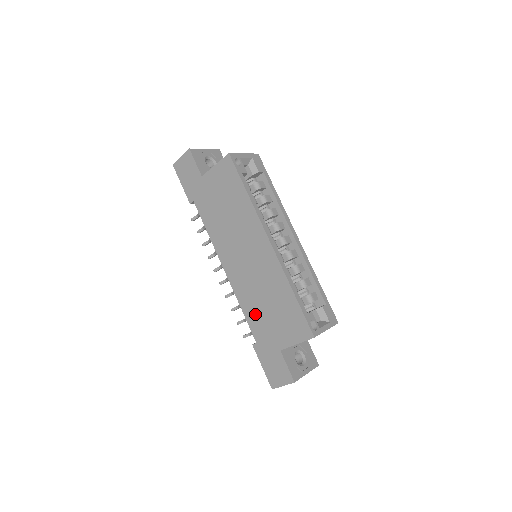
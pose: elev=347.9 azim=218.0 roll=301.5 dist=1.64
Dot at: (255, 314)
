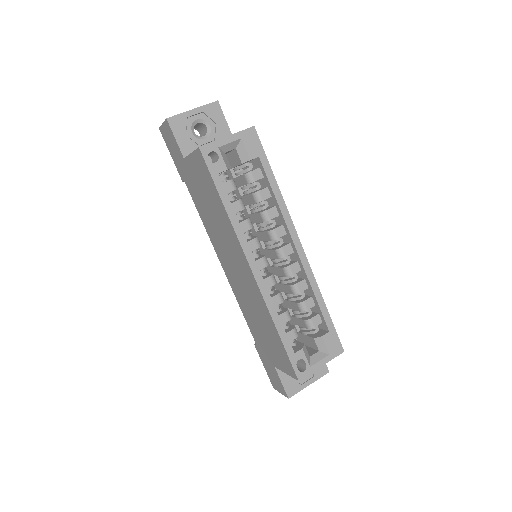
Dot at: (251, 323)
